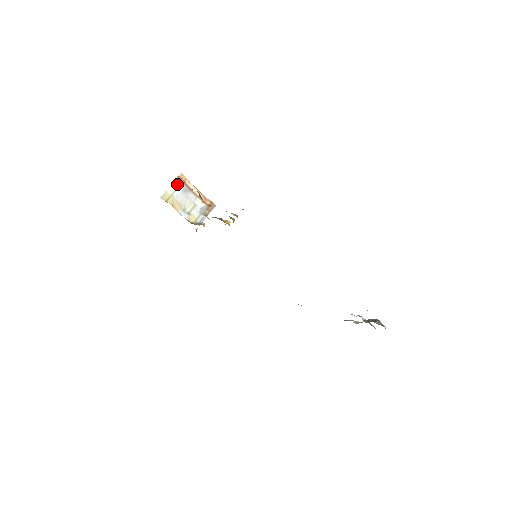
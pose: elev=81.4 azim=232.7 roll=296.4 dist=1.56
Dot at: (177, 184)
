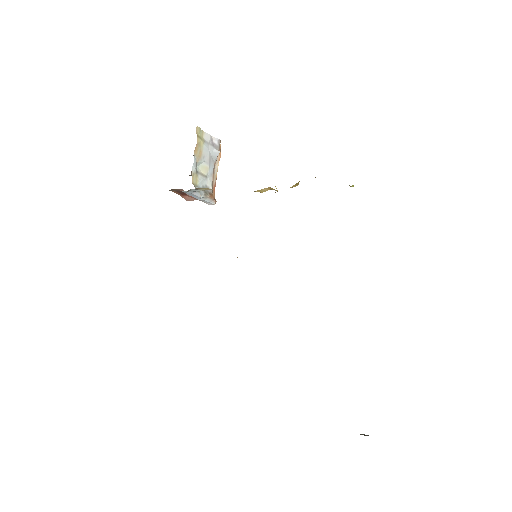
Dot at: (214, 143)
